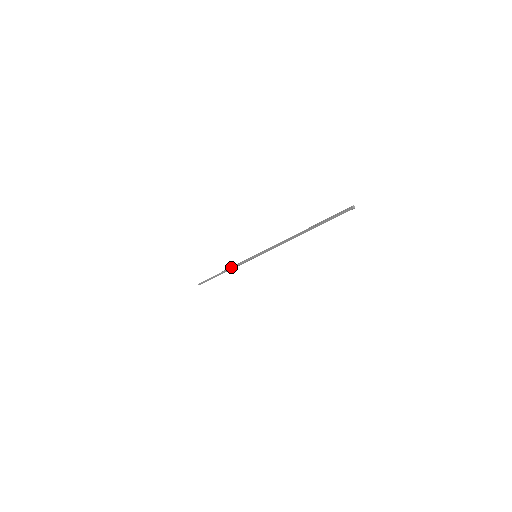
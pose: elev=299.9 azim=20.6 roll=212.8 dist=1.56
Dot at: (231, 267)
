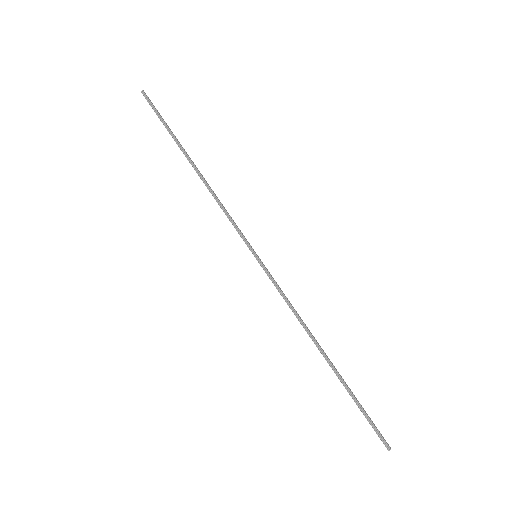
Dot at: (212, 192)
